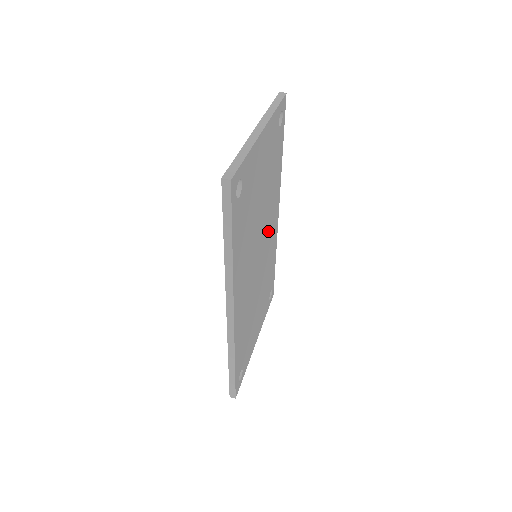
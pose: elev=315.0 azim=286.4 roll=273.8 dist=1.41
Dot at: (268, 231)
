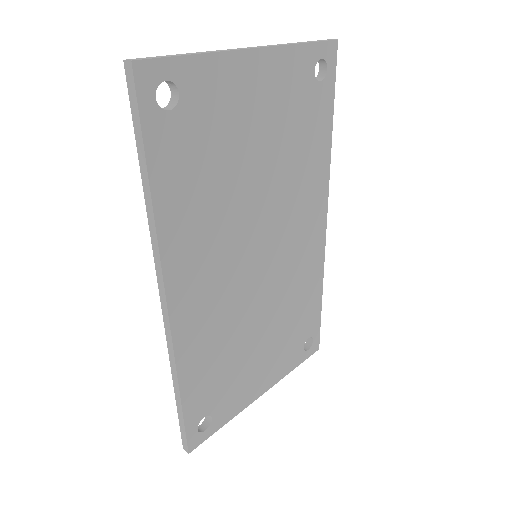
Dot at: (290, 233)
